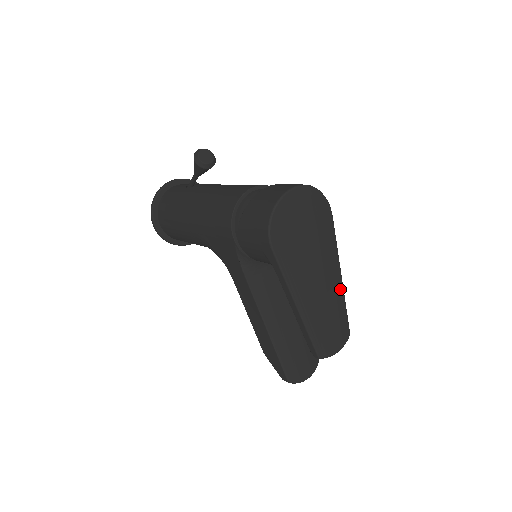
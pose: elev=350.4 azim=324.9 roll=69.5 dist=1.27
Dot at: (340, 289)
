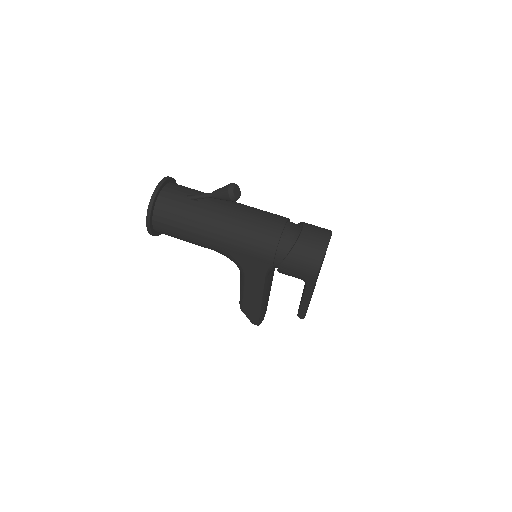
Dot at: occluded
